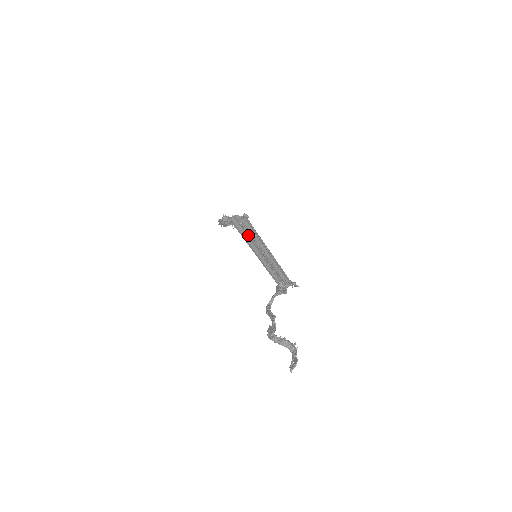
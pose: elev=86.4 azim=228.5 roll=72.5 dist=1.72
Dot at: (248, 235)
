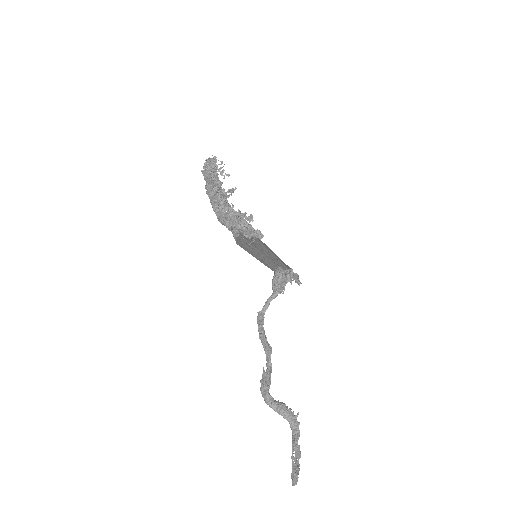
Dot at: occluded
